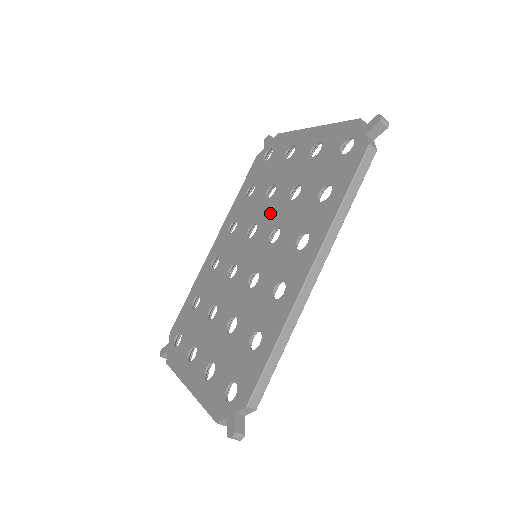
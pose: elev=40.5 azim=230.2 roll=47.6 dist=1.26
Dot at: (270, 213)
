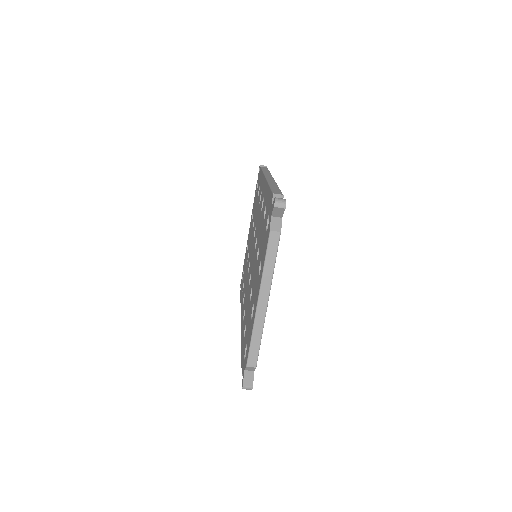
Dot at: occluded
